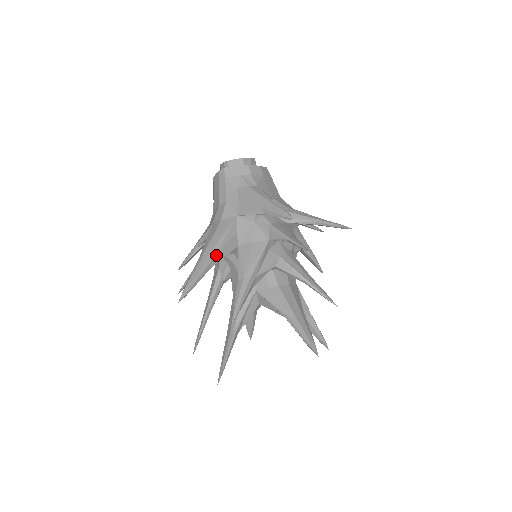
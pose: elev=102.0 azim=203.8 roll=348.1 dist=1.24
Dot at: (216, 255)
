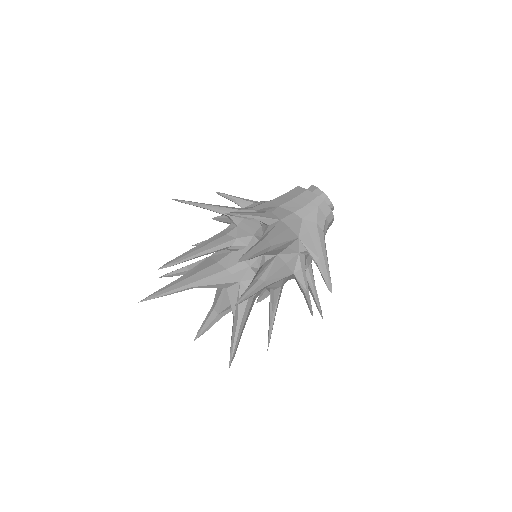
Dot at: (272, 250)
